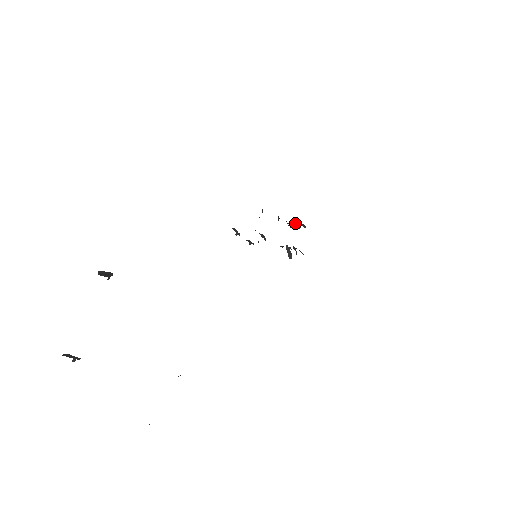
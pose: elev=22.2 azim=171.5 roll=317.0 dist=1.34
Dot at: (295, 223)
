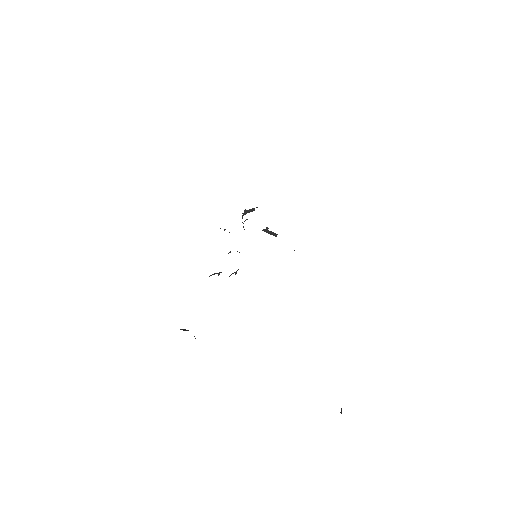
Dot at: (247, 211)
